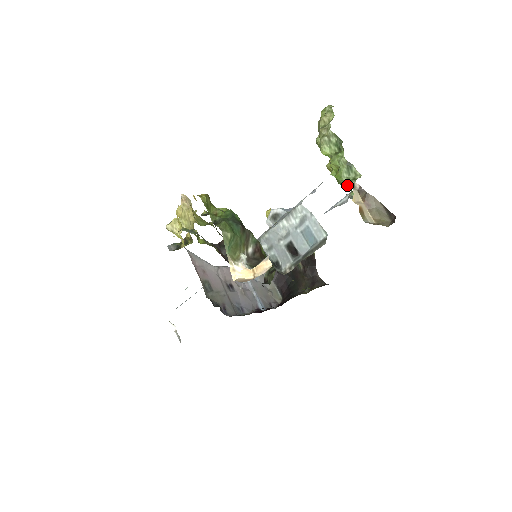
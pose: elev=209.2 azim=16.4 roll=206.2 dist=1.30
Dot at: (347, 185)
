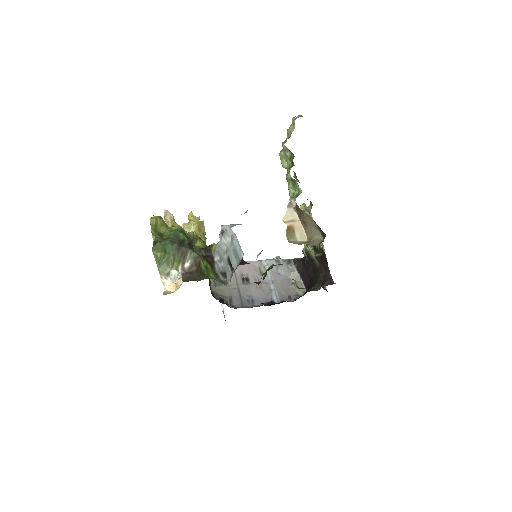
Dot at: occluded
